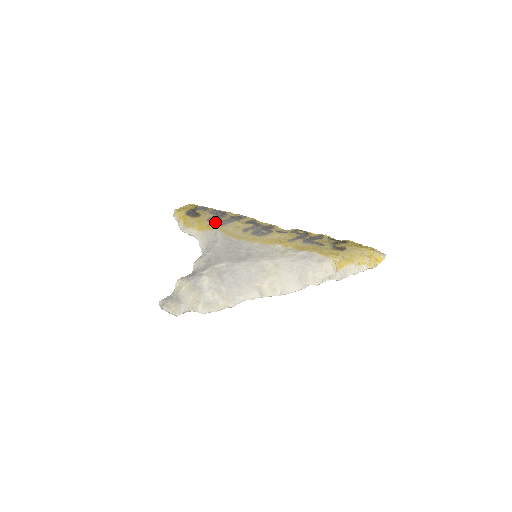
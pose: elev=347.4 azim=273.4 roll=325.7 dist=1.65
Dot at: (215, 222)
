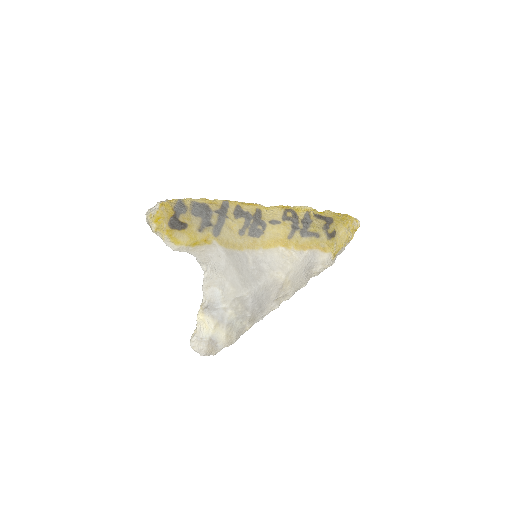
Dot at: (209, 232)
